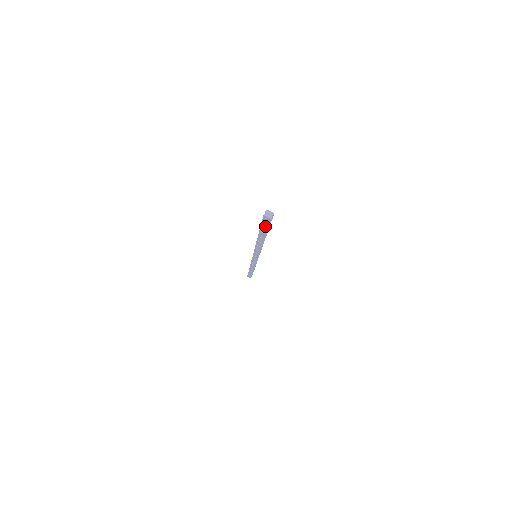
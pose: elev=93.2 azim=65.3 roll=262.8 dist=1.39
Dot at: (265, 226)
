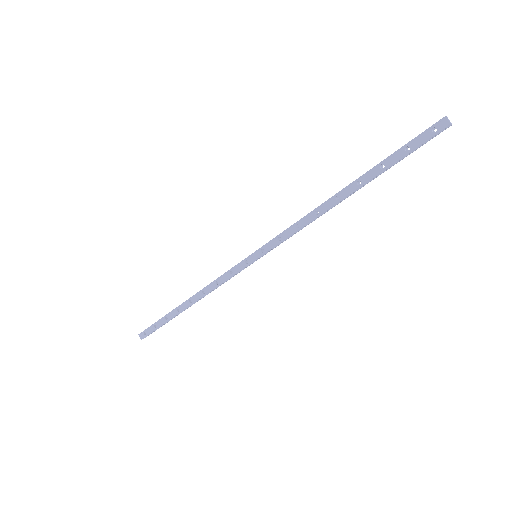
Dot at: (411, 146)
